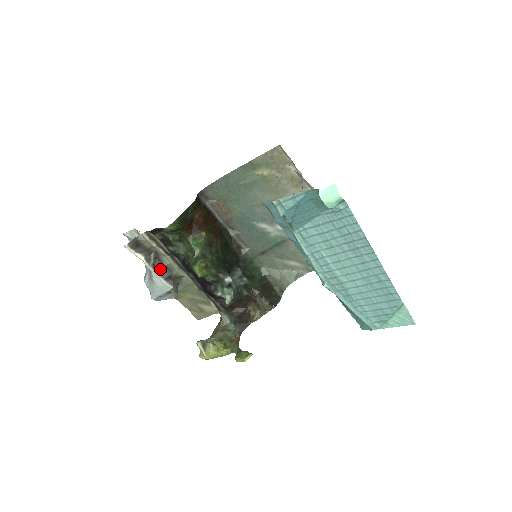
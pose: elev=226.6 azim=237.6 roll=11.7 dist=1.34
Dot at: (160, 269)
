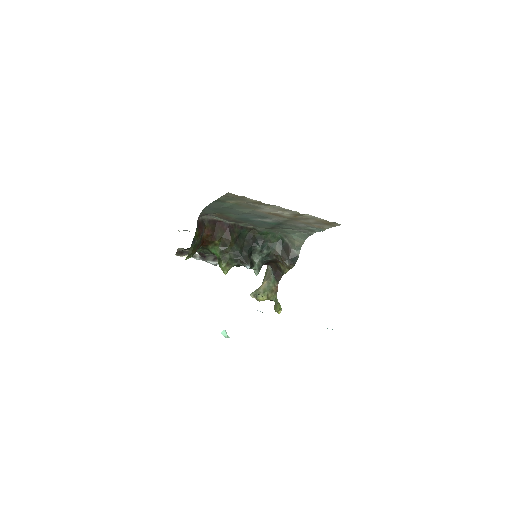
Dot at: (205, 258)
